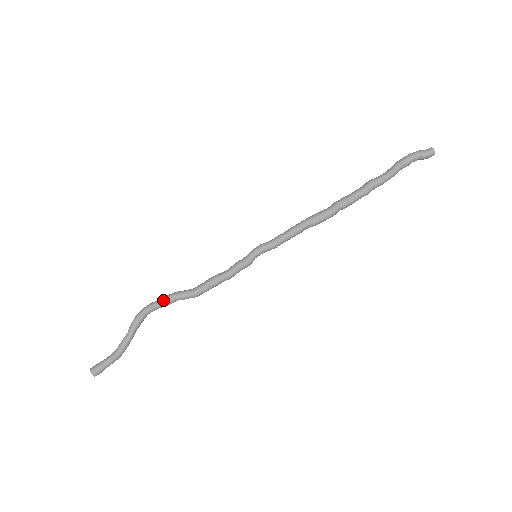
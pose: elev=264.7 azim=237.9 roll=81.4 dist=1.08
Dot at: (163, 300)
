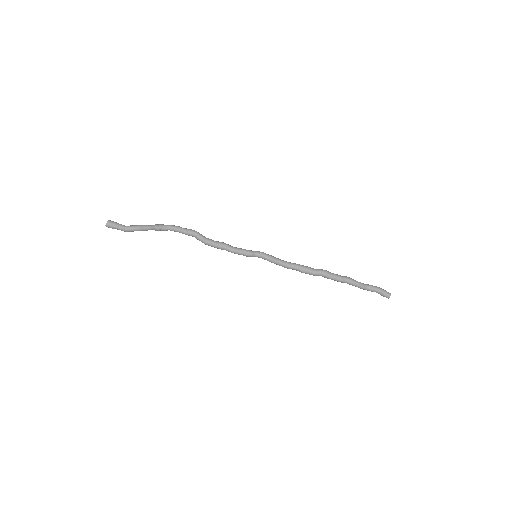
Dot at: occluded
